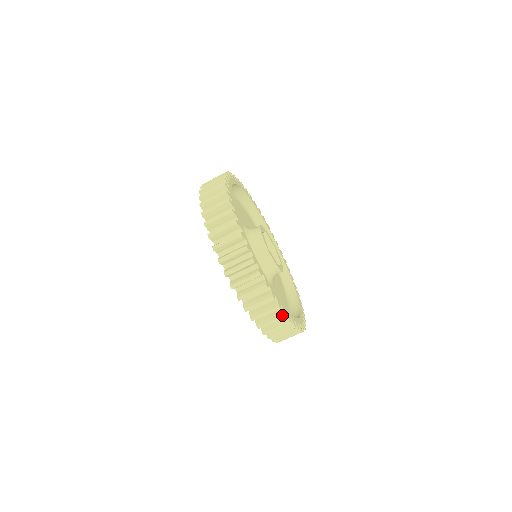
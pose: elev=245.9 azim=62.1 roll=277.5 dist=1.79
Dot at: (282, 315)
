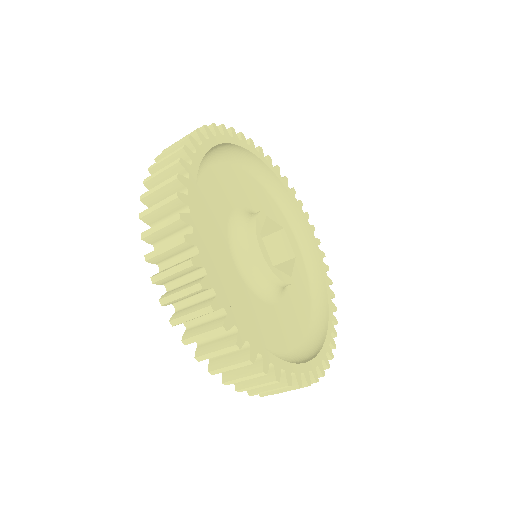
Dot at: (207, 305)
